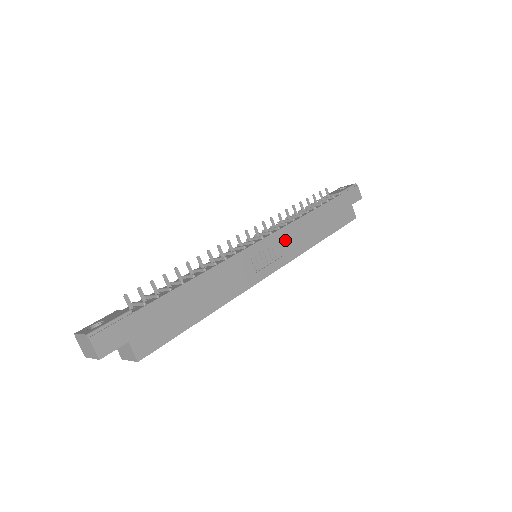
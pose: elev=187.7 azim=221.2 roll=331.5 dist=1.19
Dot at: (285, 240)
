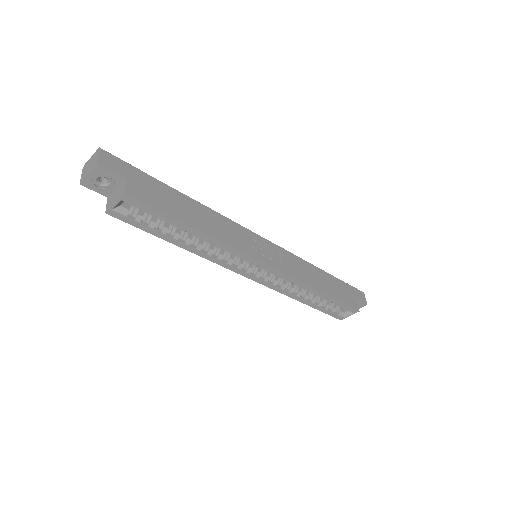
Dot at: (286, 259)
